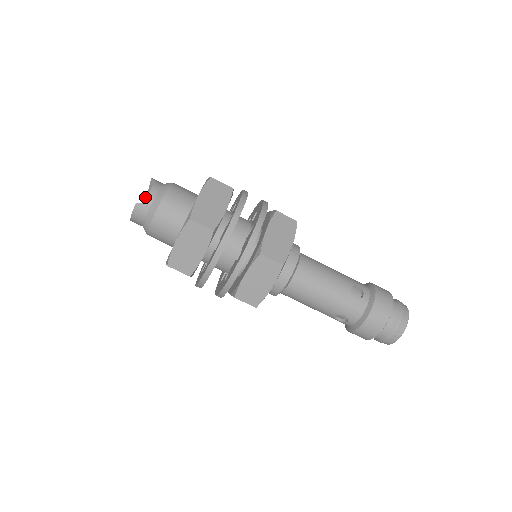
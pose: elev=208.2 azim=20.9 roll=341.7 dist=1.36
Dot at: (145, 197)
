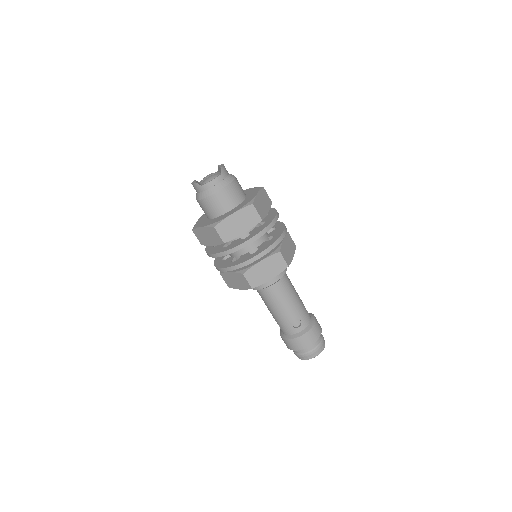
Dot at: (206, 181)
